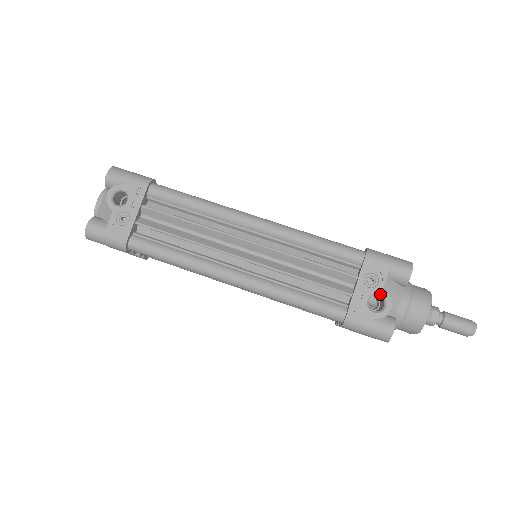
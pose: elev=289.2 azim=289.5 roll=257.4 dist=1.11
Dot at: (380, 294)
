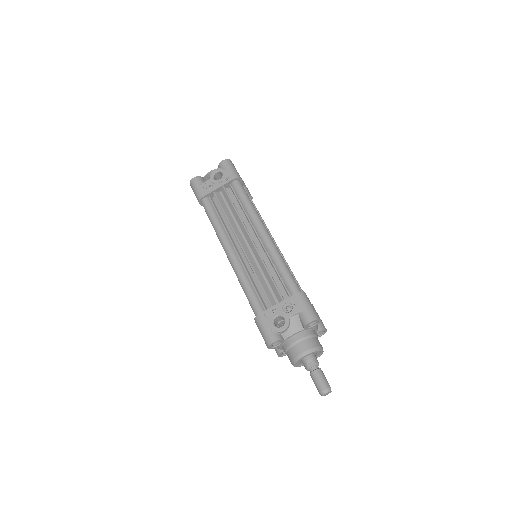
Dot at: (285, 318)
